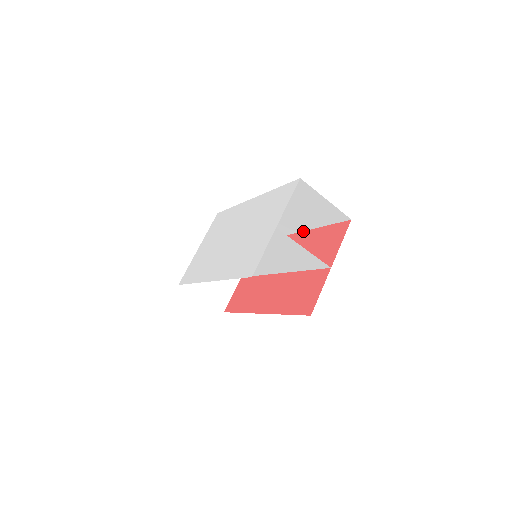
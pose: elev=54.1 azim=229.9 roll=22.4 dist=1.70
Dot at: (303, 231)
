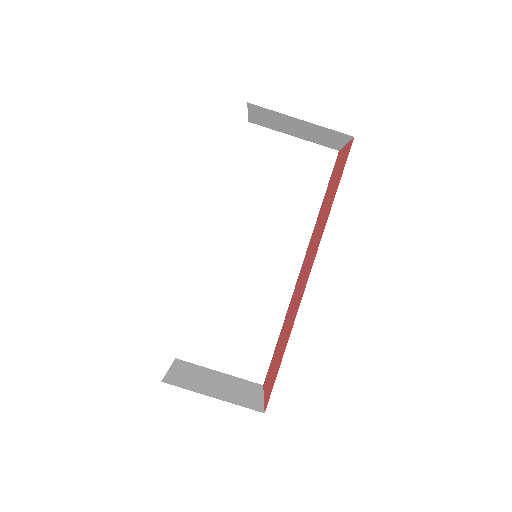
Dot at: occluded
